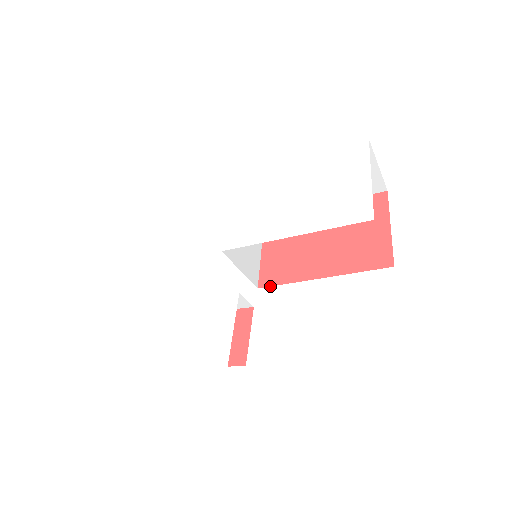
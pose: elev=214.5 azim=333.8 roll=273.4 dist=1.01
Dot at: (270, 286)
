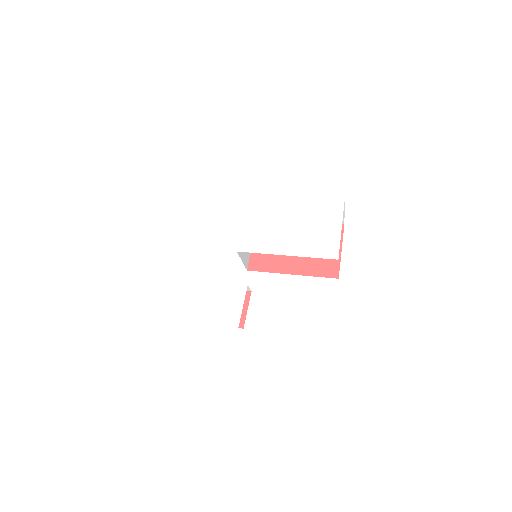
Dot at: occluded
